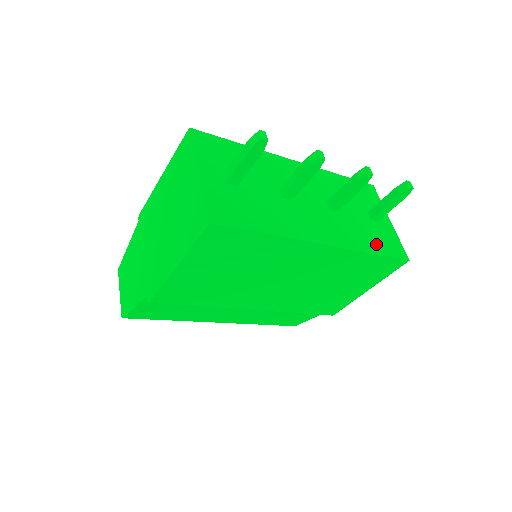
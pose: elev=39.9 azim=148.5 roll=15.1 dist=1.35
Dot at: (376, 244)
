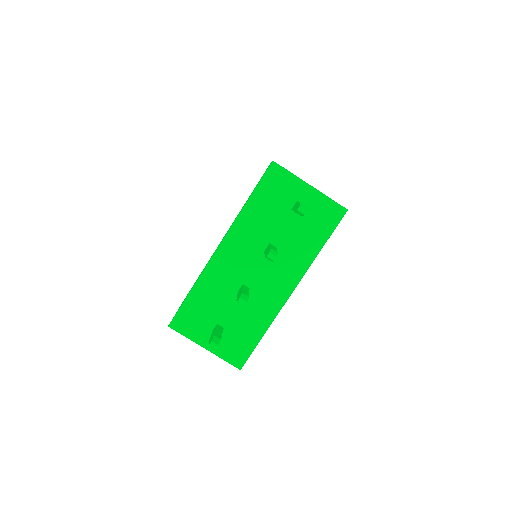
Dot at: (317, 236)
